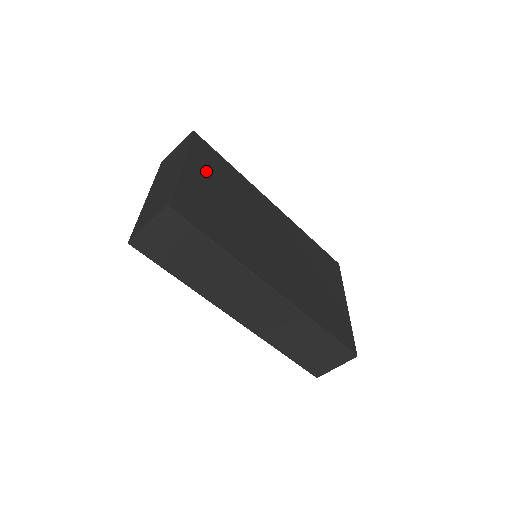
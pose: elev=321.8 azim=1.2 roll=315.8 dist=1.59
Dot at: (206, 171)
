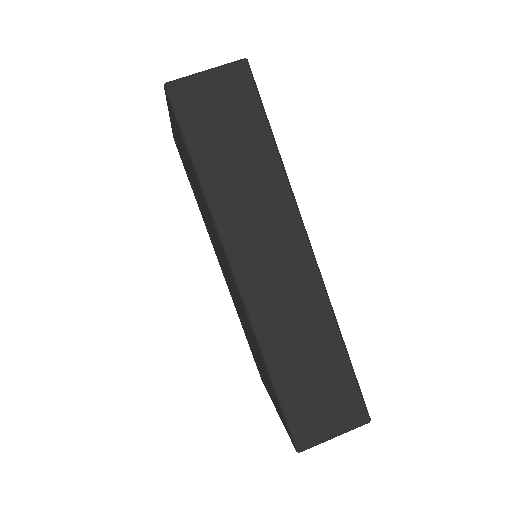
Dot at: occluded
